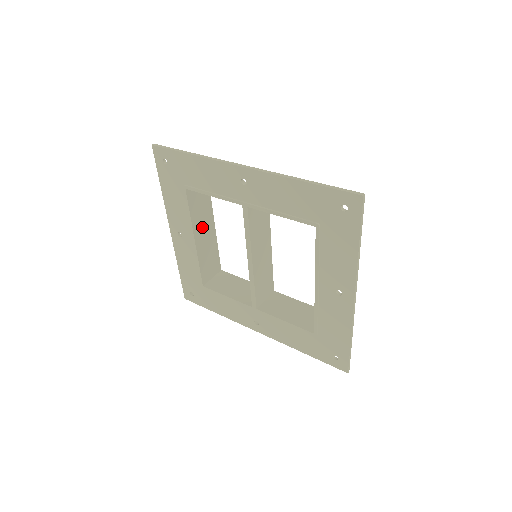
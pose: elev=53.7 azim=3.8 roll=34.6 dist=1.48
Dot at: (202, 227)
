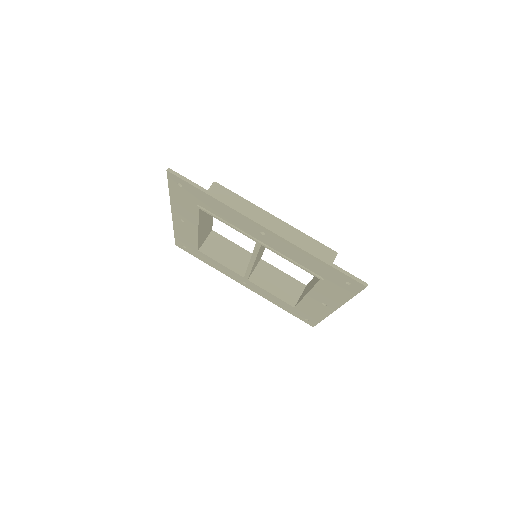
Dot at: (205, 219)
